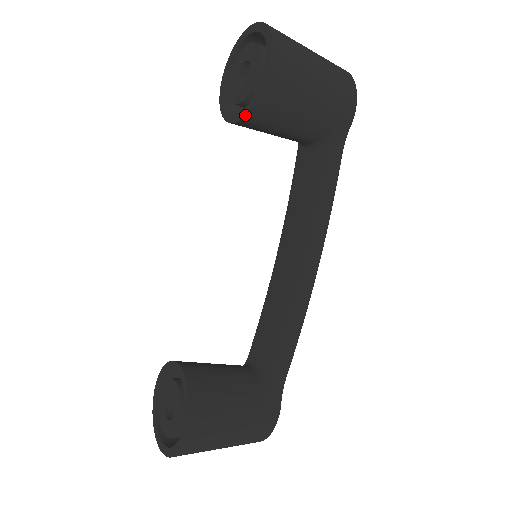
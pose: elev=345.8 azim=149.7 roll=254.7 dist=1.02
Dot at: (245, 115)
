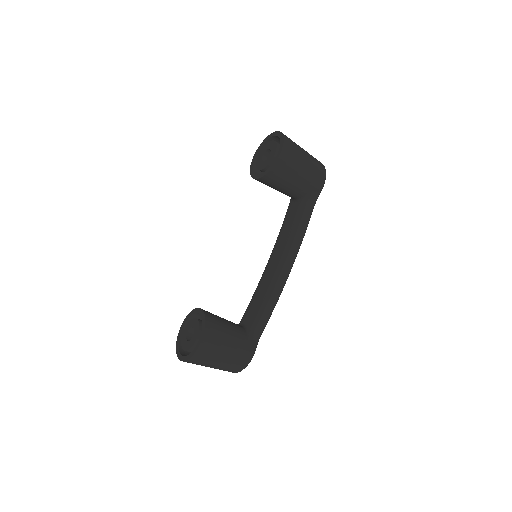
Dot at: (264, 175)
